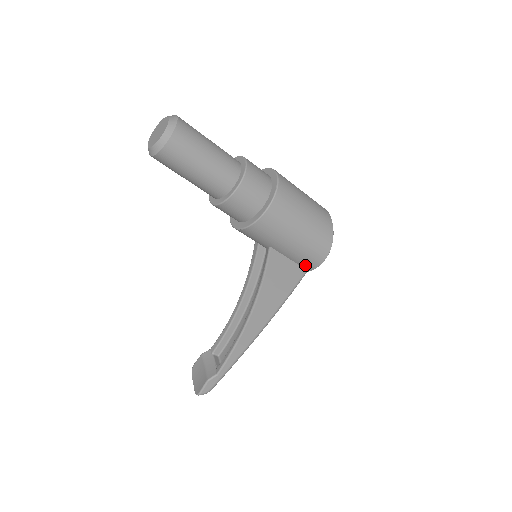
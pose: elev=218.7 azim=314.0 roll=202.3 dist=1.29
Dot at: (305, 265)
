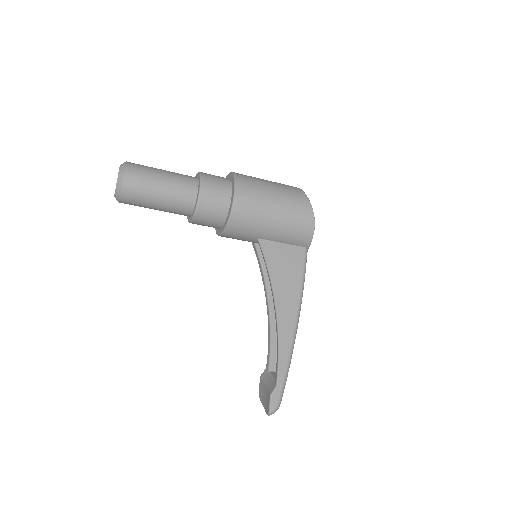
Dot at: (300, 243)
